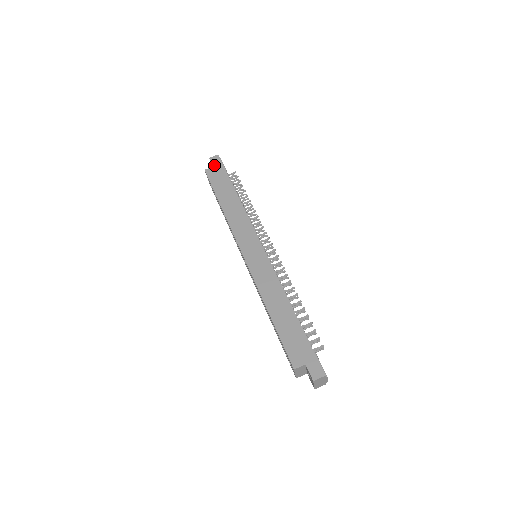
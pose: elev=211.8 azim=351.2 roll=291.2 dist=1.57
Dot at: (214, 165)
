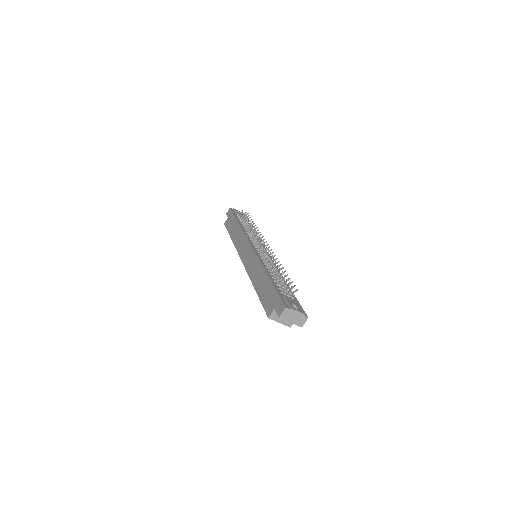
Dot at: (228, 216)
